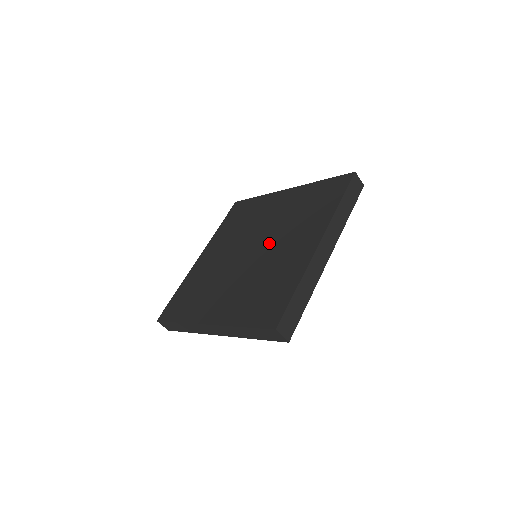
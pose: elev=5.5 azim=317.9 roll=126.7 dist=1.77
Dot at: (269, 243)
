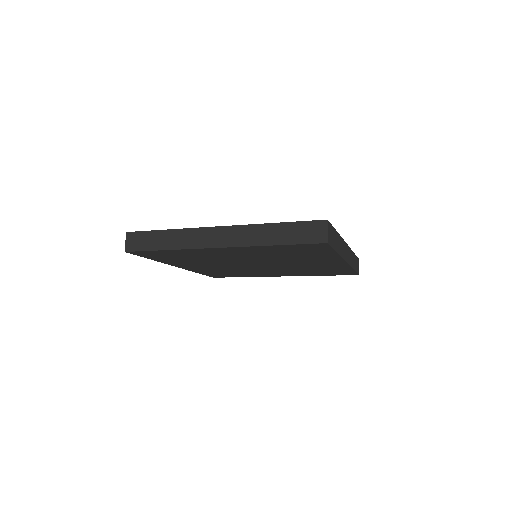
Dot at: occluded
